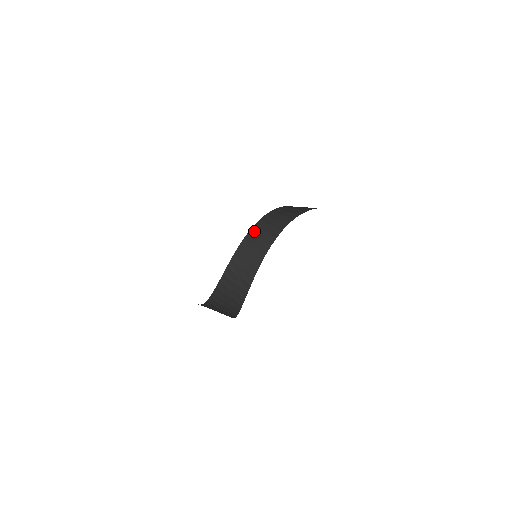
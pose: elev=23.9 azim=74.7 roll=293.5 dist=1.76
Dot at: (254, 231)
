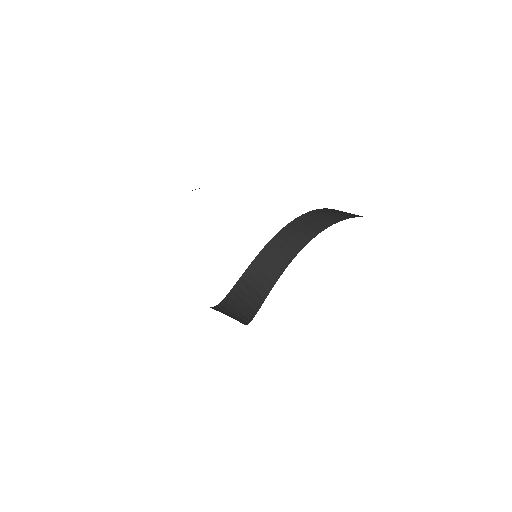
Dot at: (246, 277)
